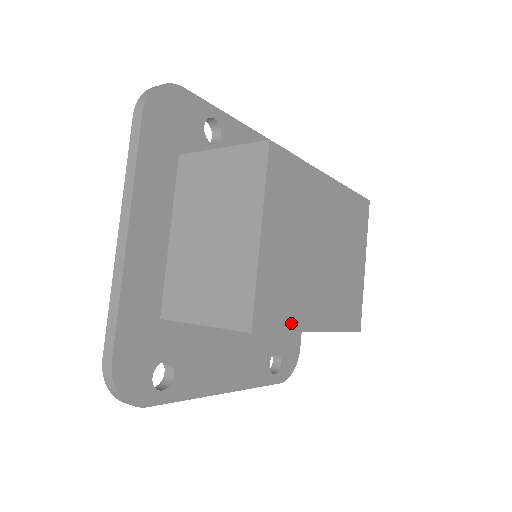
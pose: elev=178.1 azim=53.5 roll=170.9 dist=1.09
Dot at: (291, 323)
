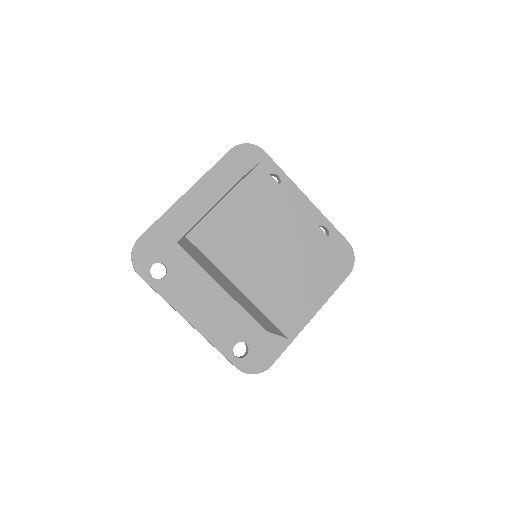
Dot at: (219, 261)
